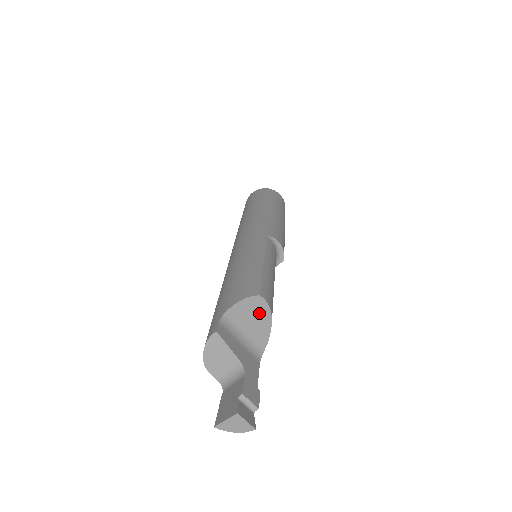
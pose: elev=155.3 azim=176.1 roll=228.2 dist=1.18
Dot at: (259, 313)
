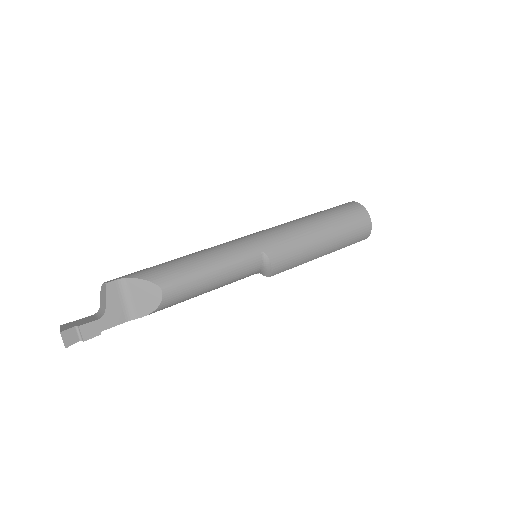
Dot at: (152, 296)
